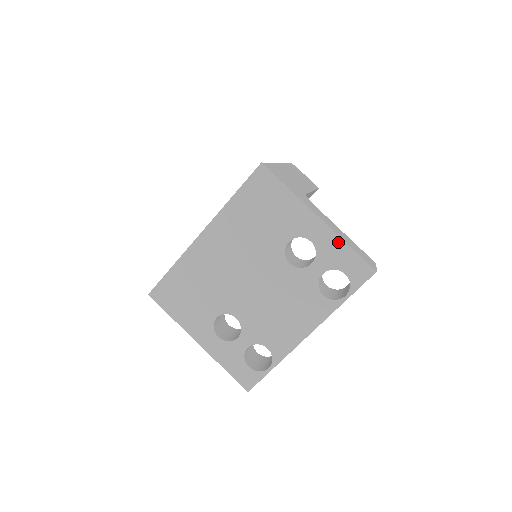
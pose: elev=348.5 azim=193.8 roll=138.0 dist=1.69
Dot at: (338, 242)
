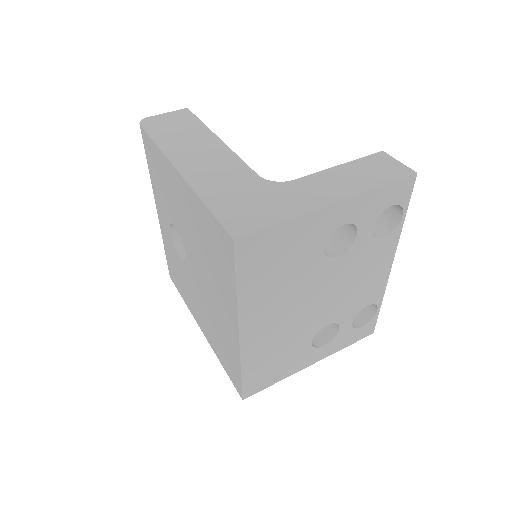
Dot at: (368, 197)
